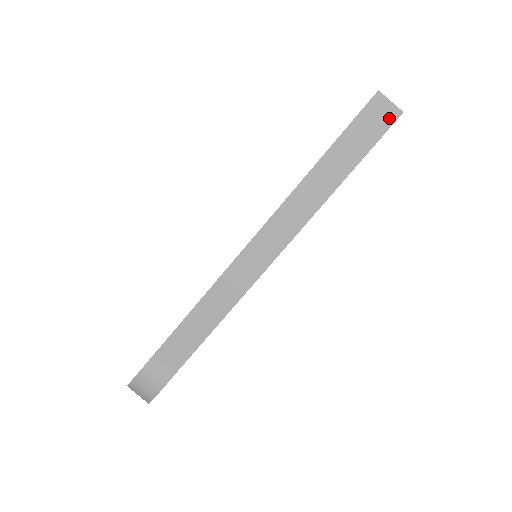
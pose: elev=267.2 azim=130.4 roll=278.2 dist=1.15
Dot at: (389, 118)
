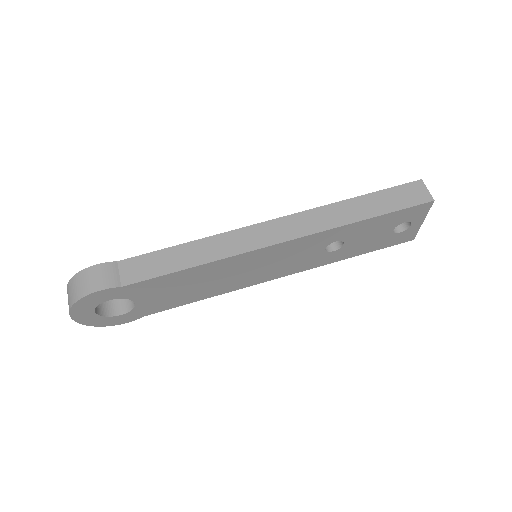
Dot at: (421, 199)
